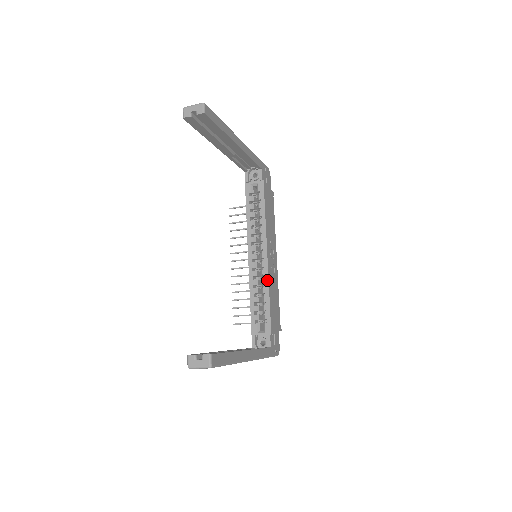
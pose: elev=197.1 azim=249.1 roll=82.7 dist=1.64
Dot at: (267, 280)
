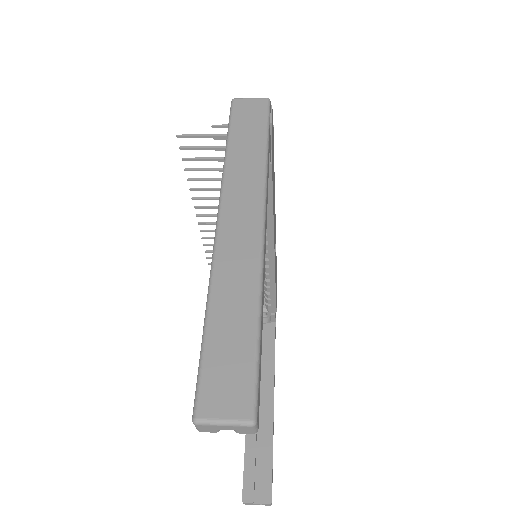
Dot at: (273, 277)
